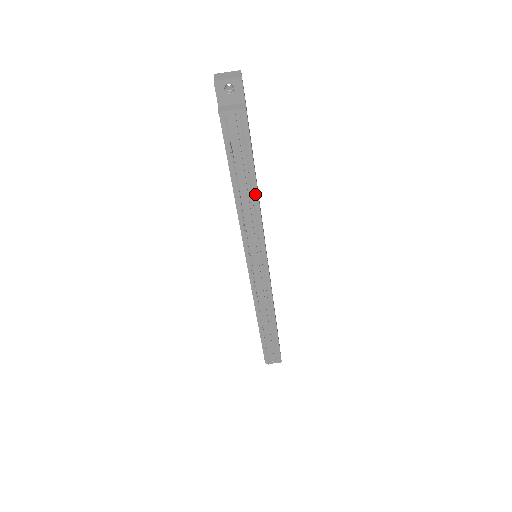
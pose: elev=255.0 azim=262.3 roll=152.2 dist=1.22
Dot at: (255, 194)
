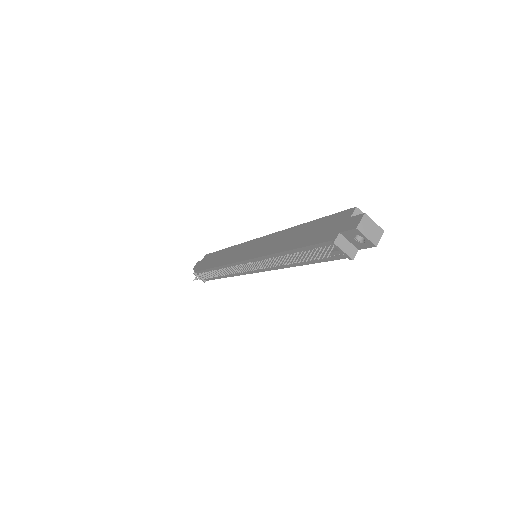
Dot at: (297, 264)
